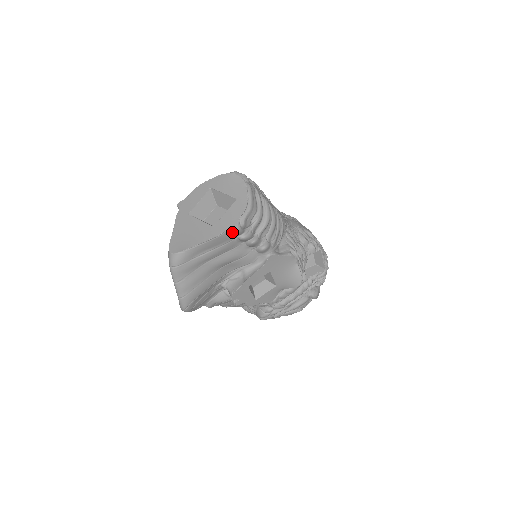
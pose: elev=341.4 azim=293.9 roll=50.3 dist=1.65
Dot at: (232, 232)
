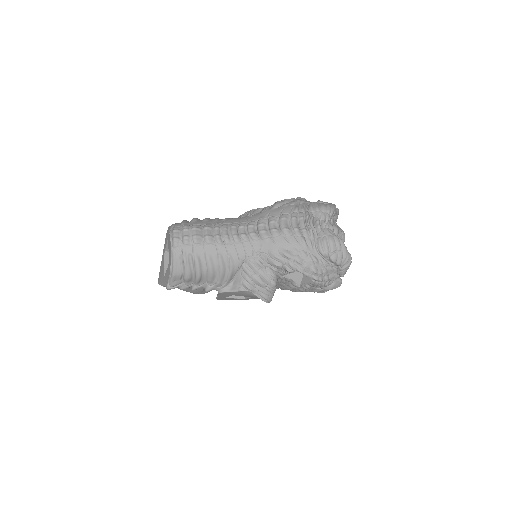
Dot at: occluded
